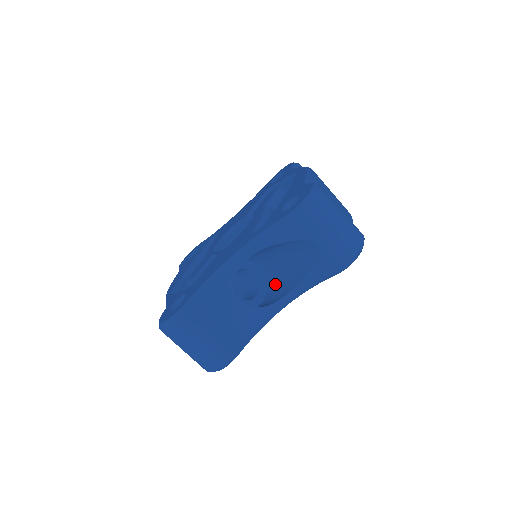
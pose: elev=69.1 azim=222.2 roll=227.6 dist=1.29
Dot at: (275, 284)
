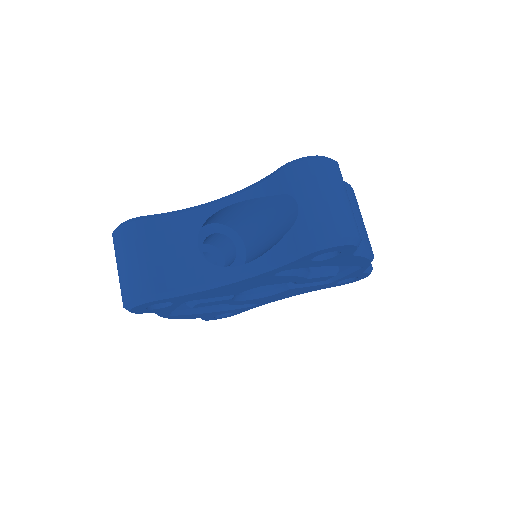
Dot at: occluded
